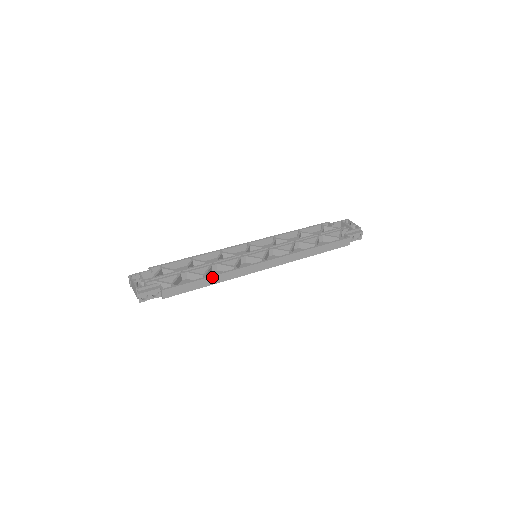
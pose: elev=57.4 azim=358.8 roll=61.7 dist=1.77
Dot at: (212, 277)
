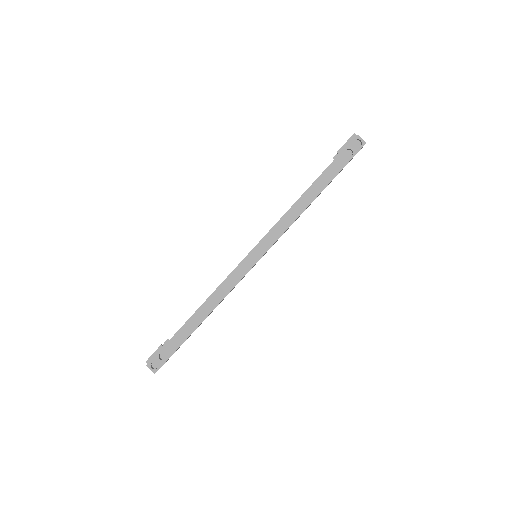
Dot at: (203, 306)
